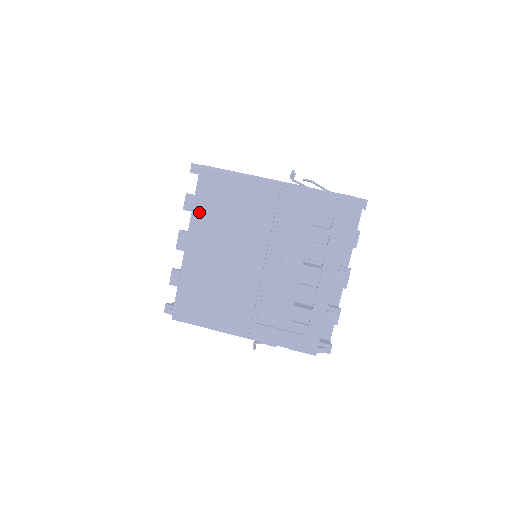
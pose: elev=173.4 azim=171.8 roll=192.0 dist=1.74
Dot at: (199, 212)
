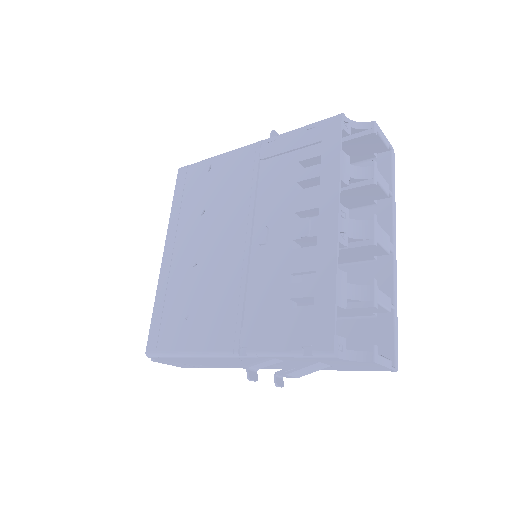
Dot at: (177, 213)
